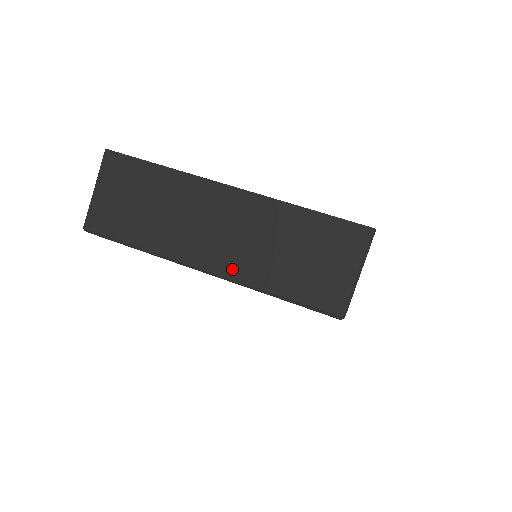
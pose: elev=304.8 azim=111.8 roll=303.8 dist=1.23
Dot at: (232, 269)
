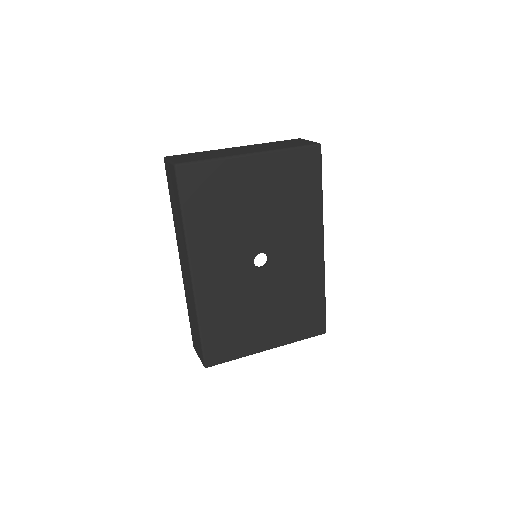
Dot at: (263, 150)
